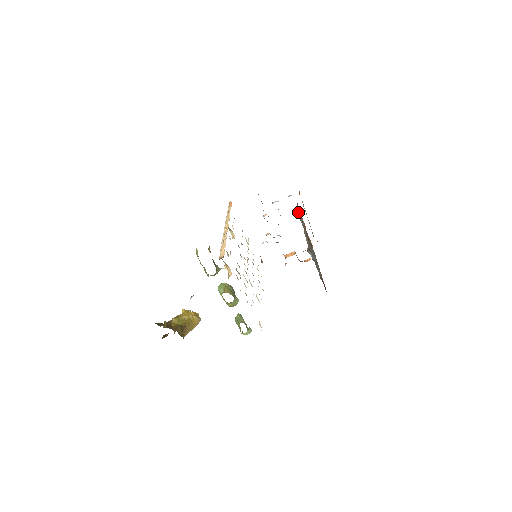
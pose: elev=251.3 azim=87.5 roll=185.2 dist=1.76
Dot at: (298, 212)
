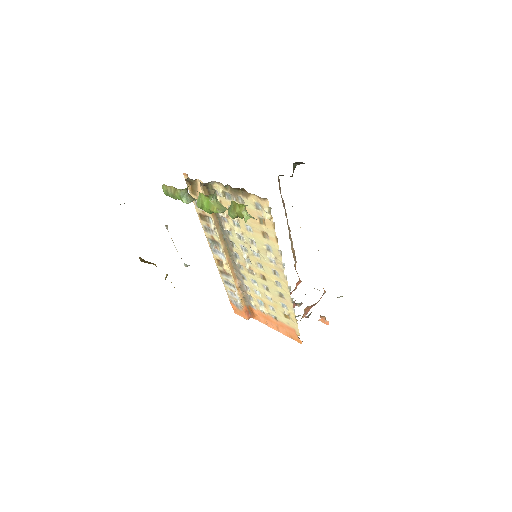
Dot at: occluded
